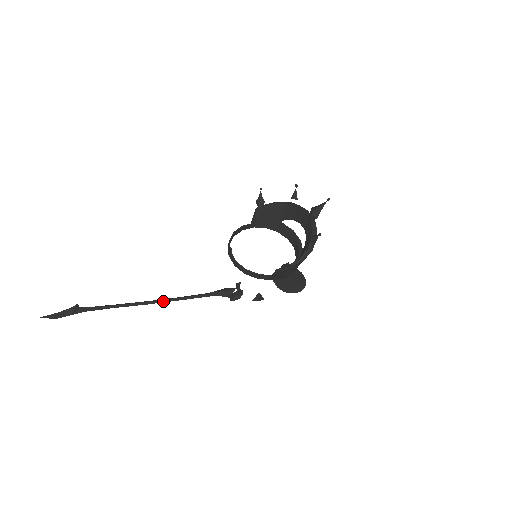
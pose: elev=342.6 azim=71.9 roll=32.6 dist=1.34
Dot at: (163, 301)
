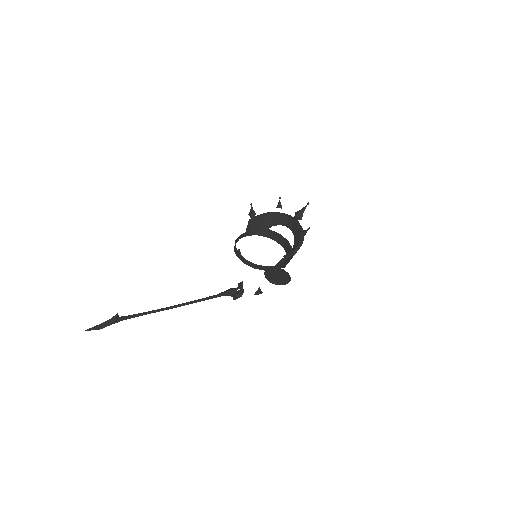
Dot at: (184, 304)
